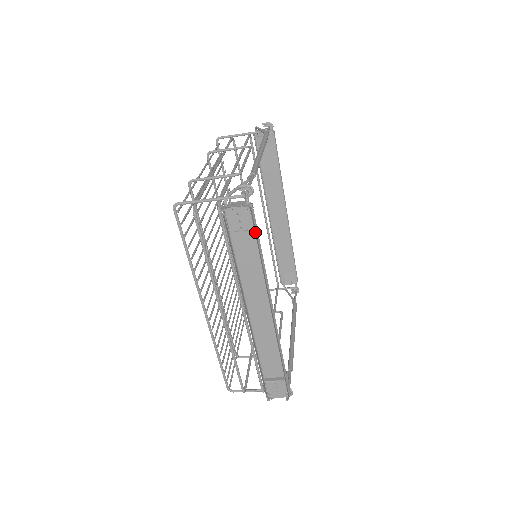
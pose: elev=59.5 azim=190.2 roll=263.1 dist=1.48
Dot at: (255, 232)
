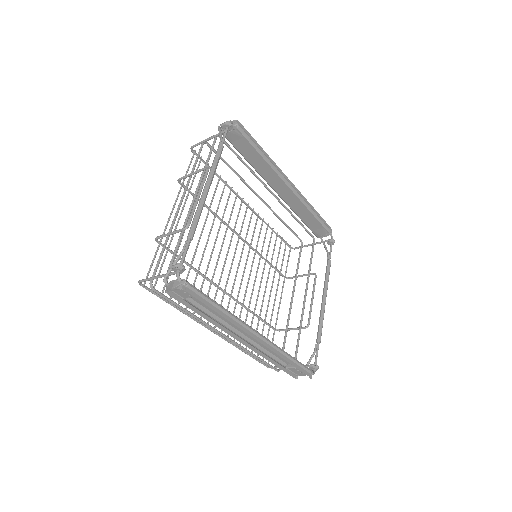
Dot at: (200, 299)
